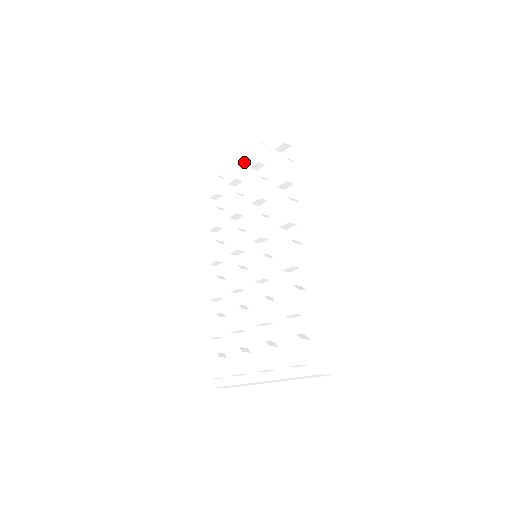
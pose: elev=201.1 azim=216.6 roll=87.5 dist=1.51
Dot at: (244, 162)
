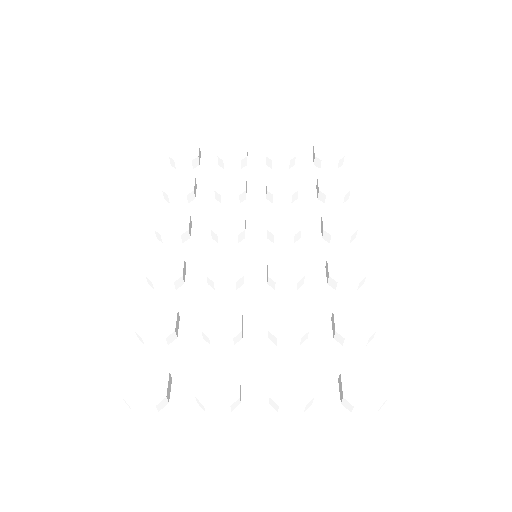
Dot at: (247, 152)
